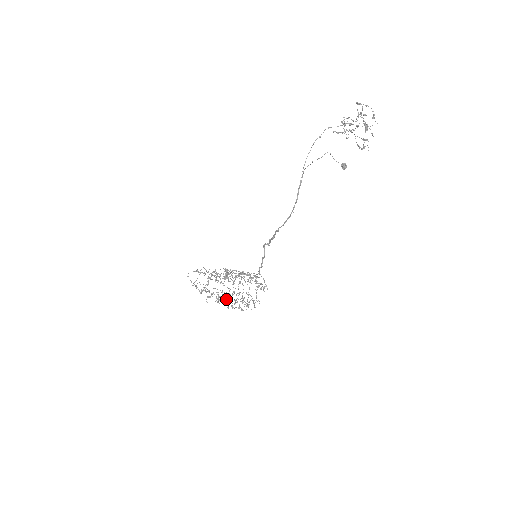
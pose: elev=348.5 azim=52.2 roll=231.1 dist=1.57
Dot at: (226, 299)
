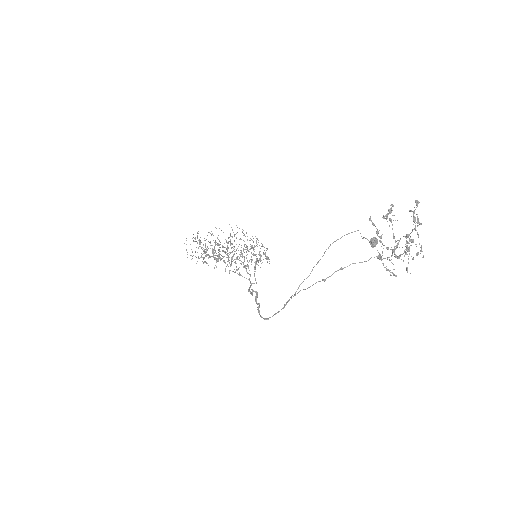
Dot at: occluded
